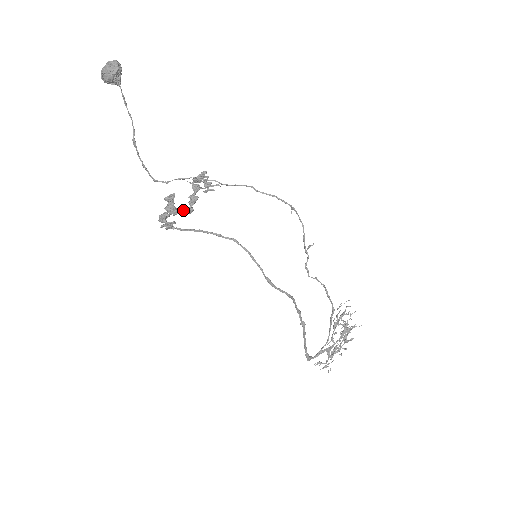
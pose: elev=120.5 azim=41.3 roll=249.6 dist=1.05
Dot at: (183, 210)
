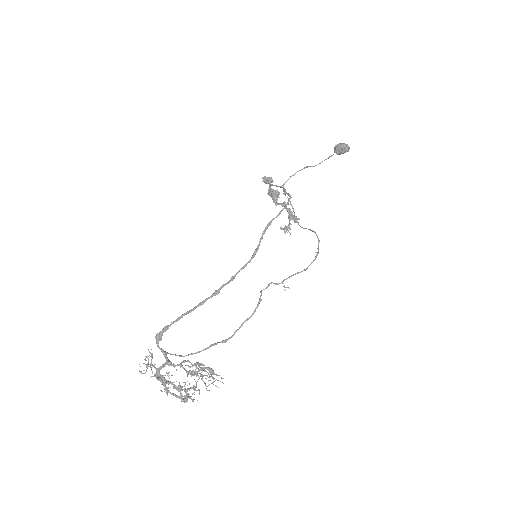
Dot at: occluded
